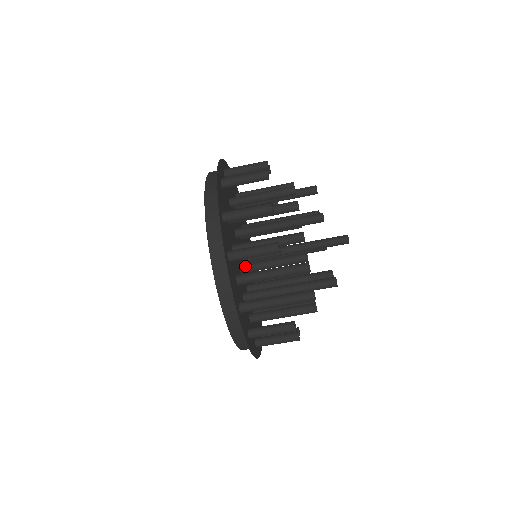
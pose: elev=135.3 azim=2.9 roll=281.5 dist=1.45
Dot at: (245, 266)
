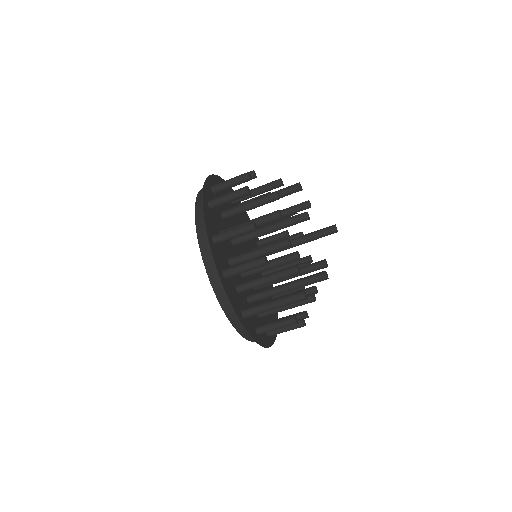
Dot at: occluded
